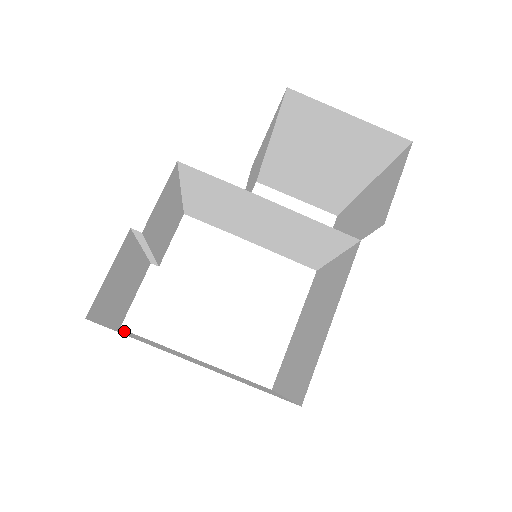
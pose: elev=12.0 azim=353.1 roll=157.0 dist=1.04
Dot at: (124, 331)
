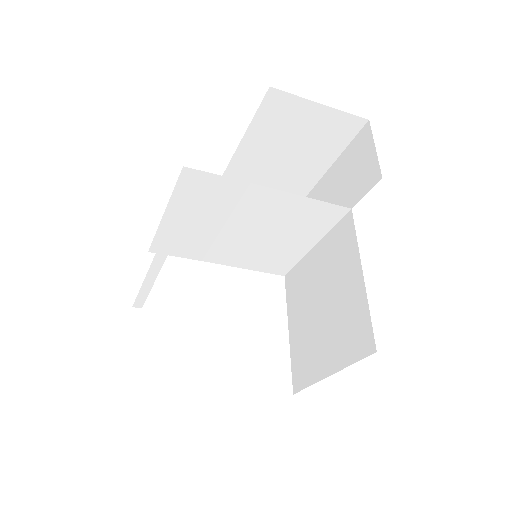
Dot at: occluded
